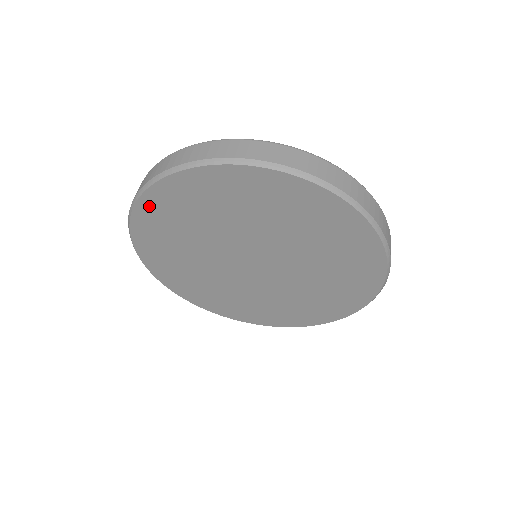
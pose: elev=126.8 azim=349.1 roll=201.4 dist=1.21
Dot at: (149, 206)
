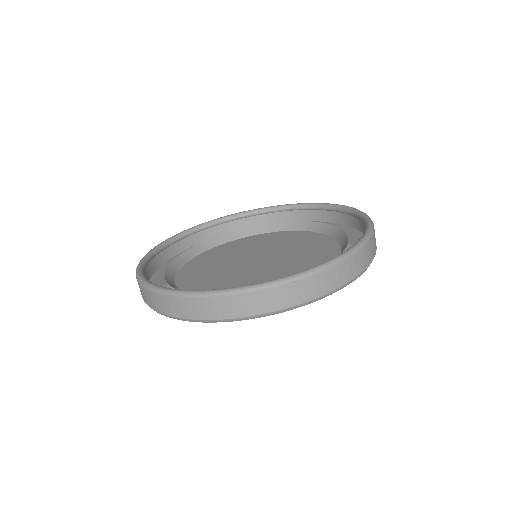
Dot at: occluded
